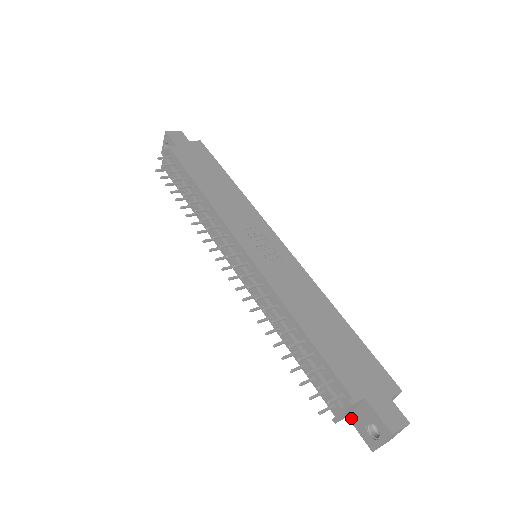
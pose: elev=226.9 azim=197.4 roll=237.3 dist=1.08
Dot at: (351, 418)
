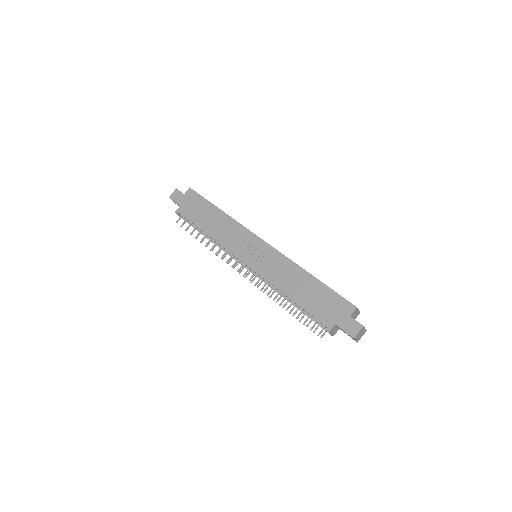
Dot at: occluded
